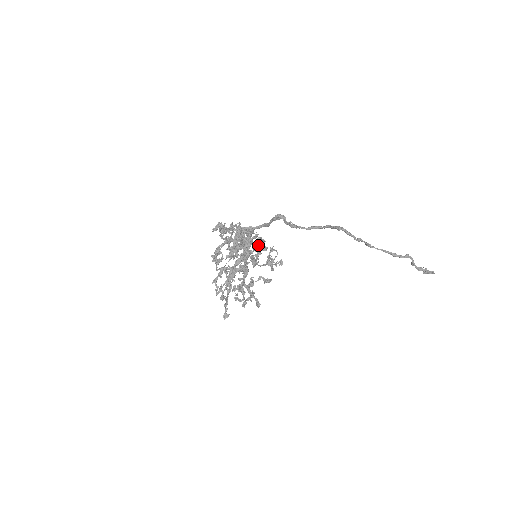
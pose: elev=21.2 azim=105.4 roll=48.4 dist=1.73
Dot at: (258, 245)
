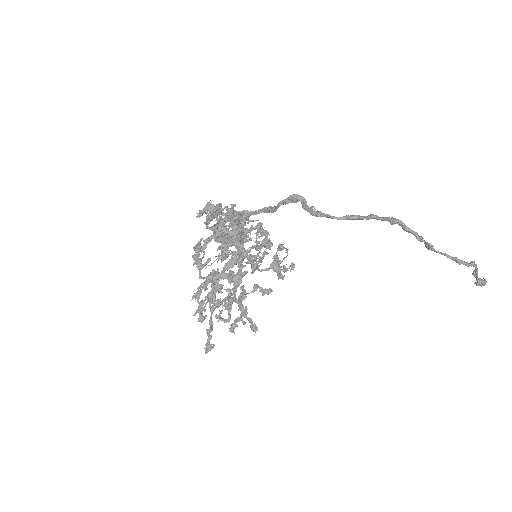
Dot at: occluded
